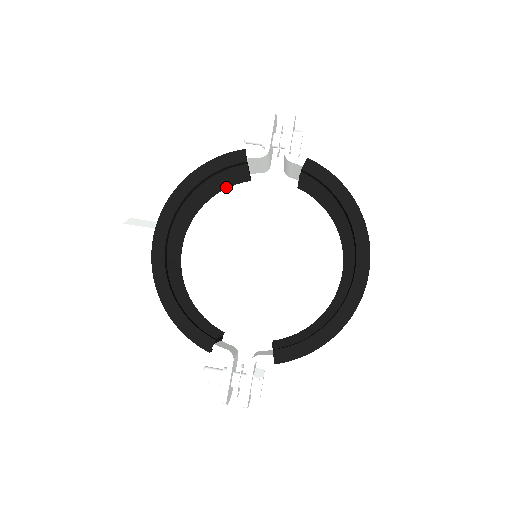
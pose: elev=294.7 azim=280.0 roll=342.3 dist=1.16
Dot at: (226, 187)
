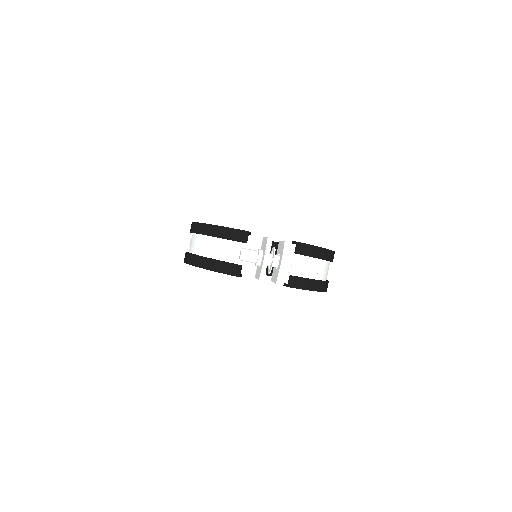
Dot at: occluded
